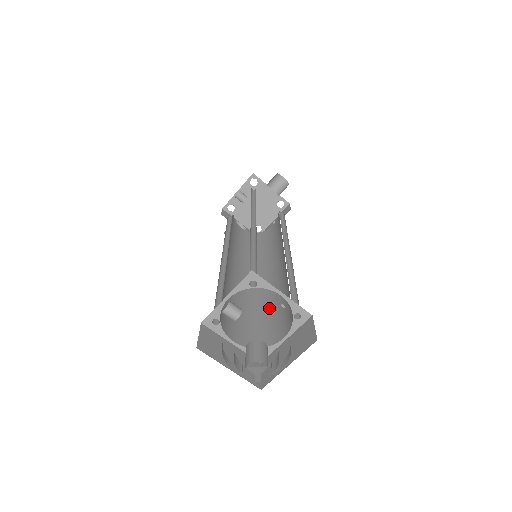
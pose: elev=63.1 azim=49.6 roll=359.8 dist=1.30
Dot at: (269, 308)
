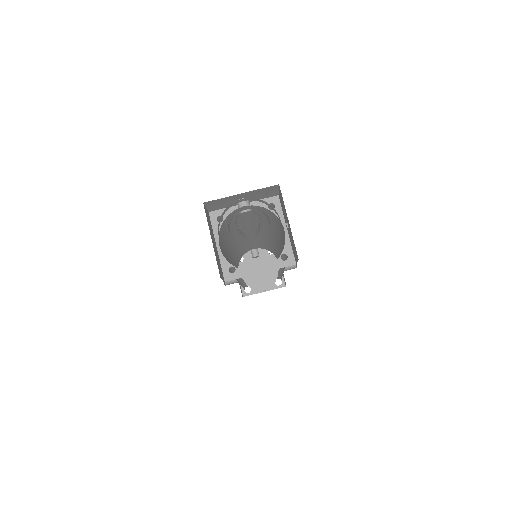
Dot at: occluded
